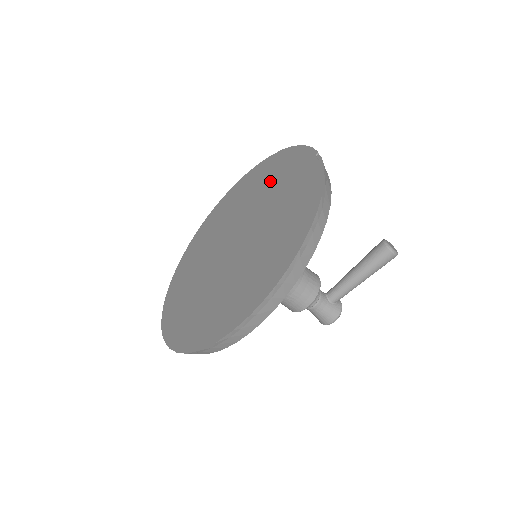
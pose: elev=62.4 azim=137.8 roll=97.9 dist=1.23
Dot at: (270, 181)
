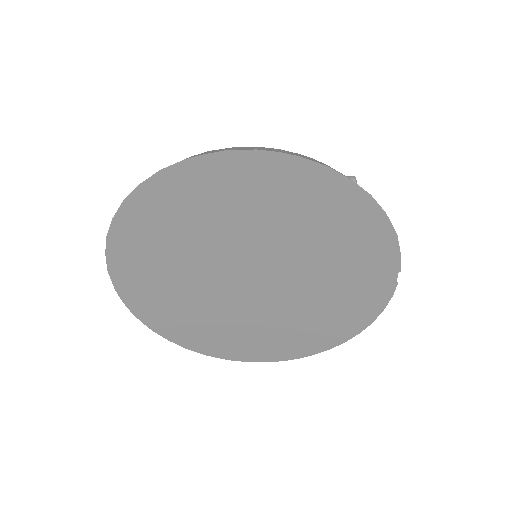
Dot at: (330, 240)
